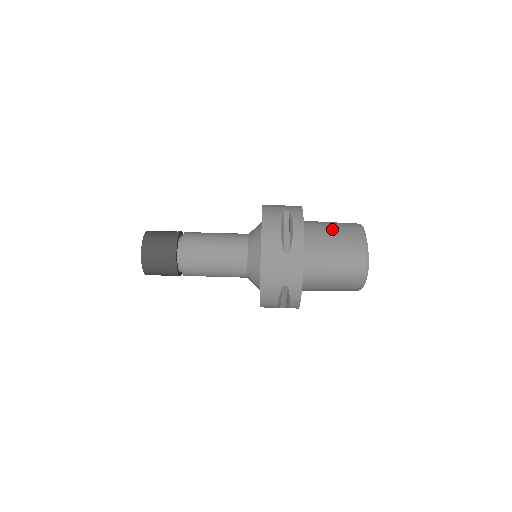
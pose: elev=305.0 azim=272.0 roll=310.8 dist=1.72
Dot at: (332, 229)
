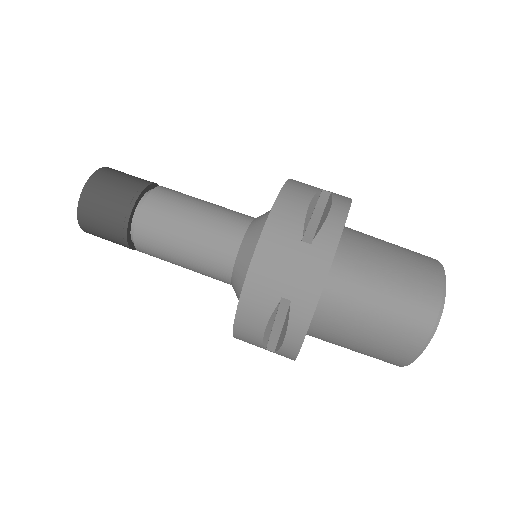
Dot at: (390, 246)
